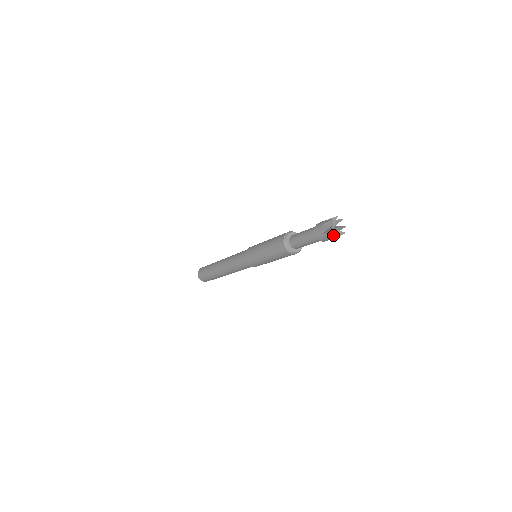
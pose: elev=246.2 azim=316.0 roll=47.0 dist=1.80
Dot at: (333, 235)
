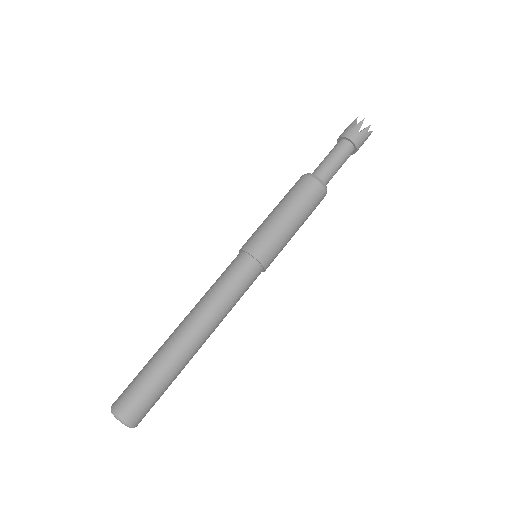
Dot at: (362, 130)
